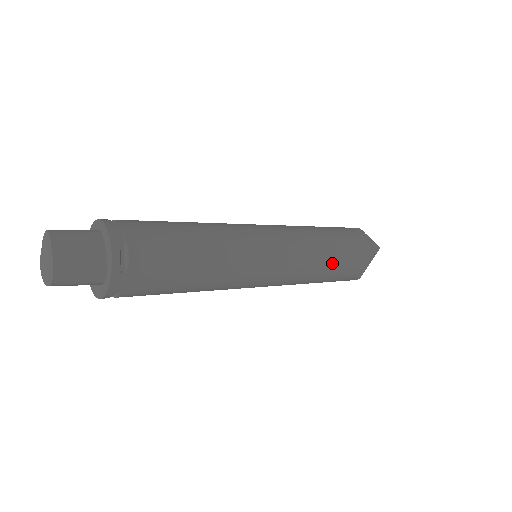
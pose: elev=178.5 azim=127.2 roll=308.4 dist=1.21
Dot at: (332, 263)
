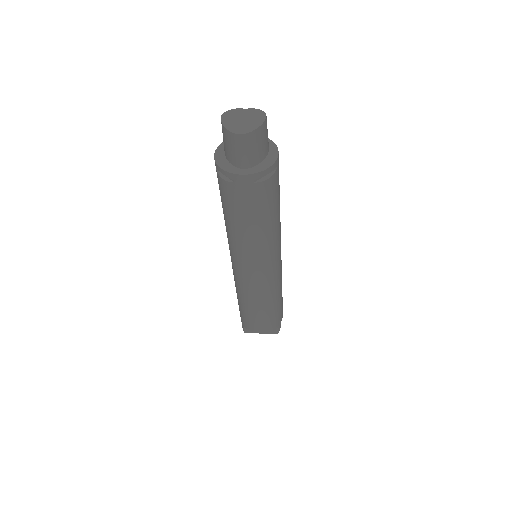
Dot at: (267, 310)
